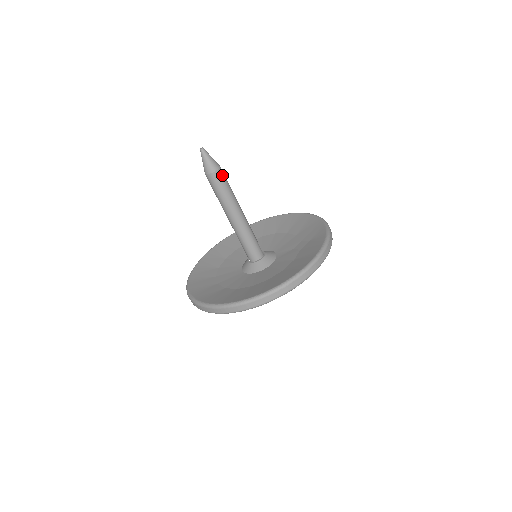
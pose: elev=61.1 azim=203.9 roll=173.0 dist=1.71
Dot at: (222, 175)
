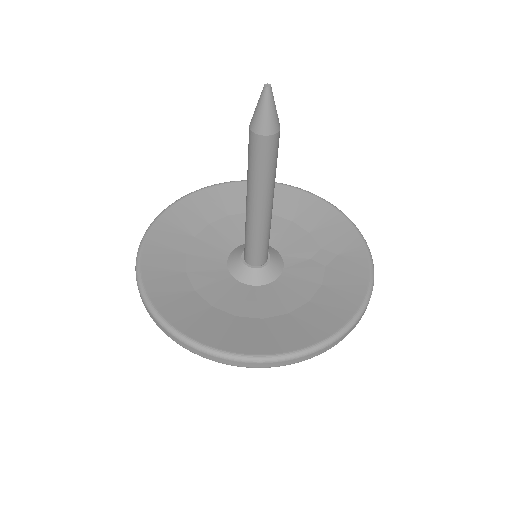
Dot at: (278, 141)
